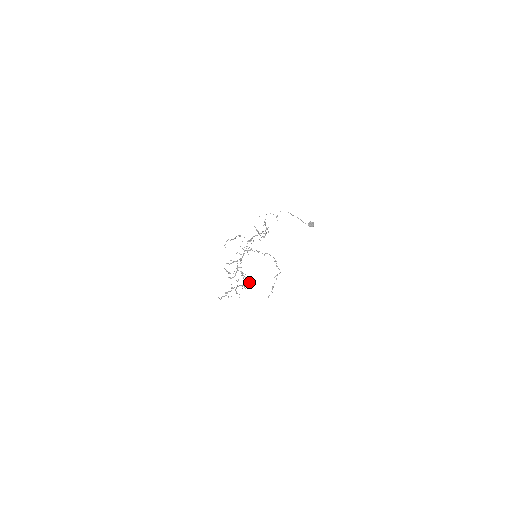
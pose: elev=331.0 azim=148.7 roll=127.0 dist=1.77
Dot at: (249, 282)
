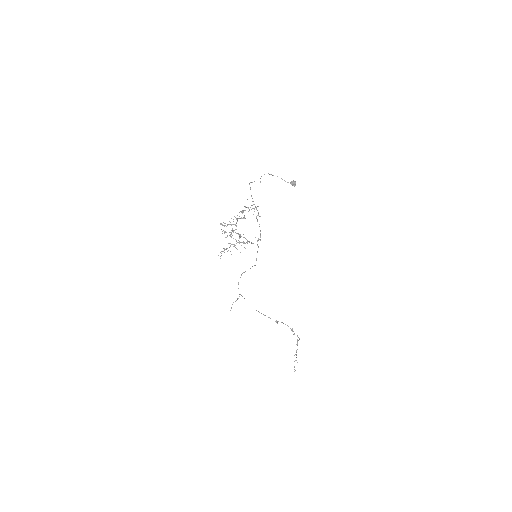
Dot at: (248, 241)
